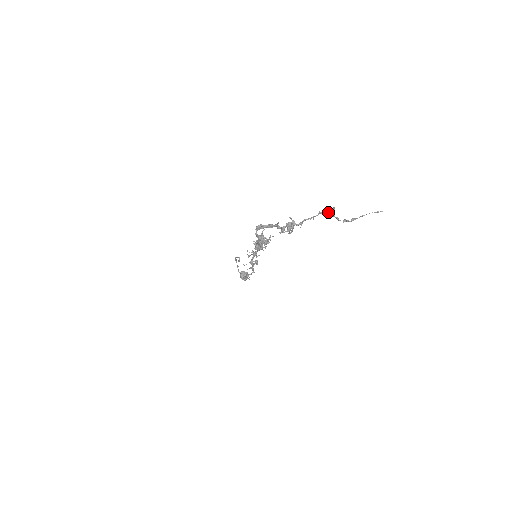
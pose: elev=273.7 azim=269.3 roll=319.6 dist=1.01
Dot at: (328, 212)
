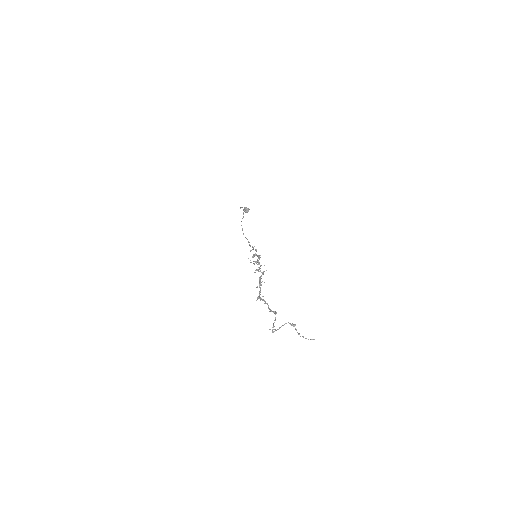
Dot at: (292, 324)
